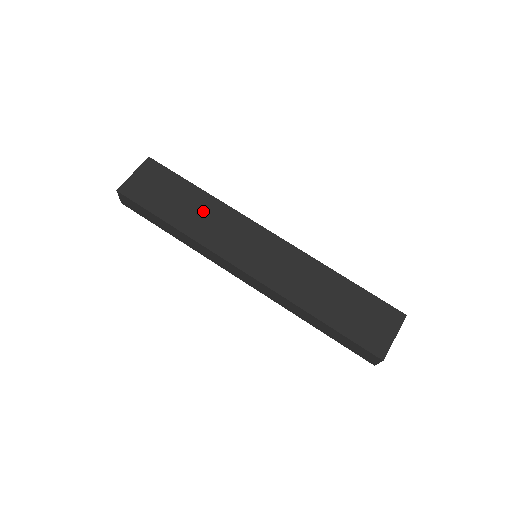
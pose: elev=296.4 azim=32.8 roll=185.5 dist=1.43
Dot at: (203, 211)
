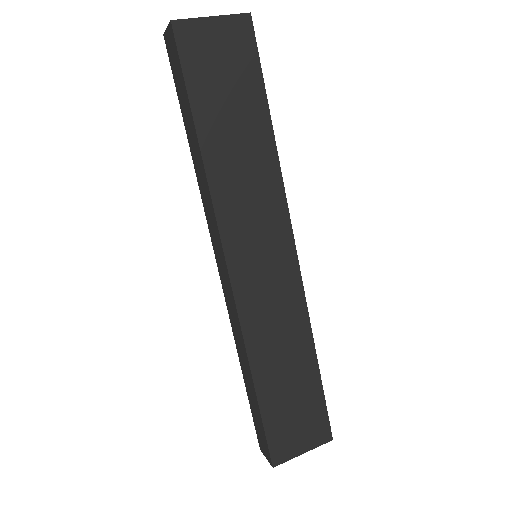
Dot at: (249, 155)
